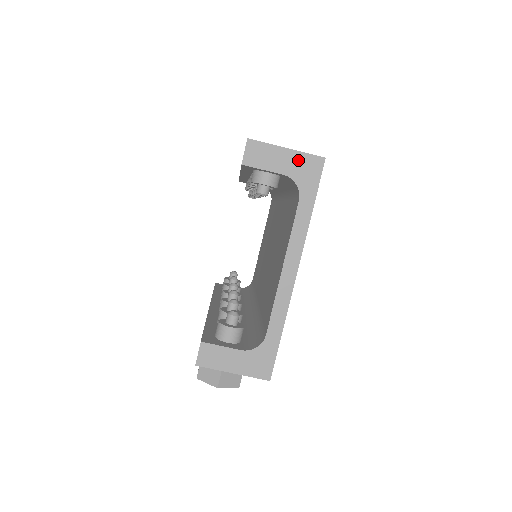
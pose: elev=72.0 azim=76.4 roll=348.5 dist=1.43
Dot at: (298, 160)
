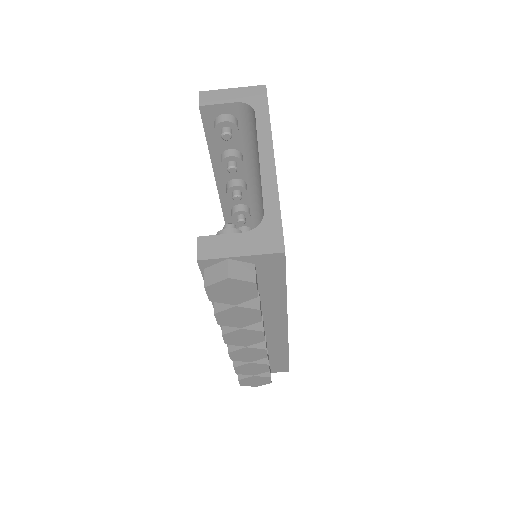
Dot at: (244, 92)
